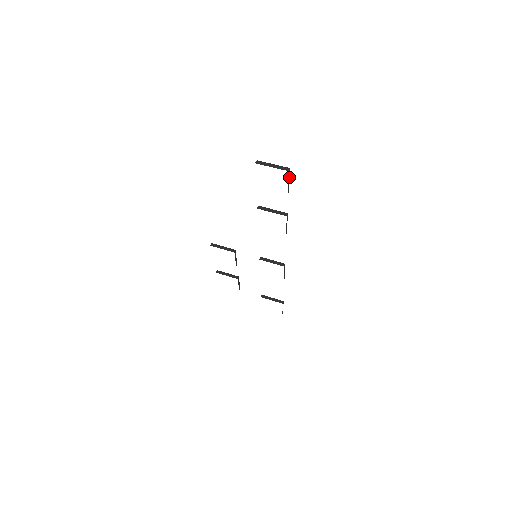
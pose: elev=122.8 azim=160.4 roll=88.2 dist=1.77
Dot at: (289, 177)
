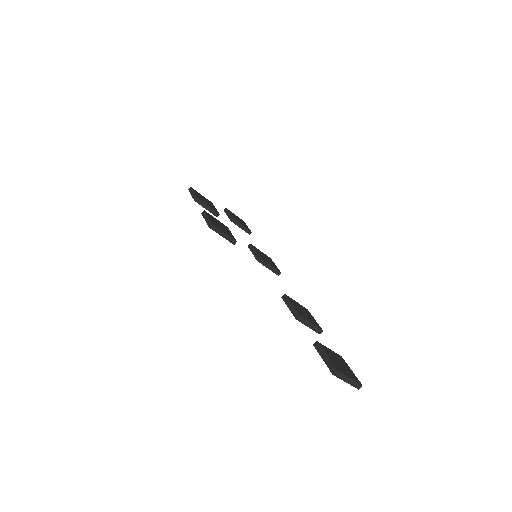
Dot at: (354, 376)
